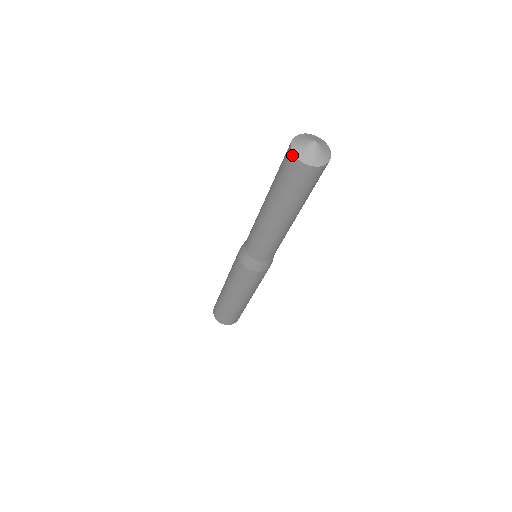
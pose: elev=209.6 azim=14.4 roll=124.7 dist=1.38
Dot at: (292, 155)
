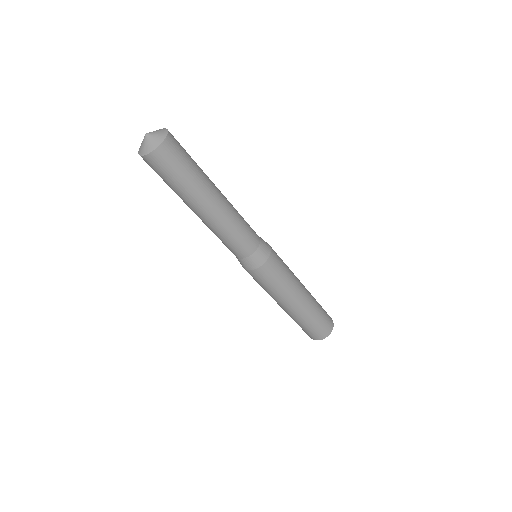
Dot at: occluded
